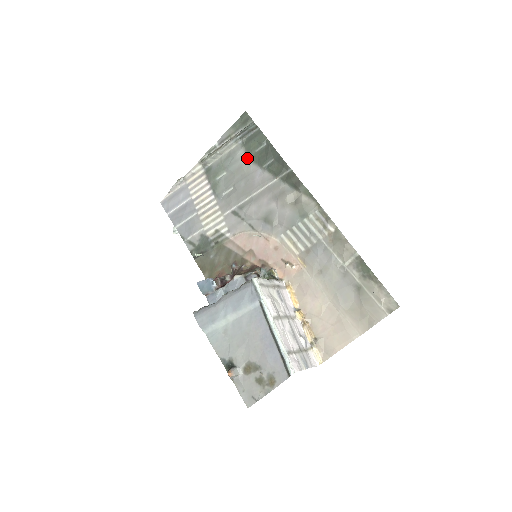
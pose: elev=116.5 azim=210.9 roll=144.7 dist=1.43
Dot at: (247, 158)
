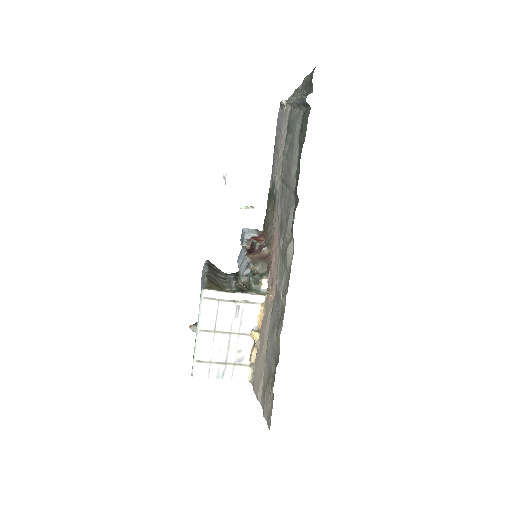
Dot at: (298, 138)
